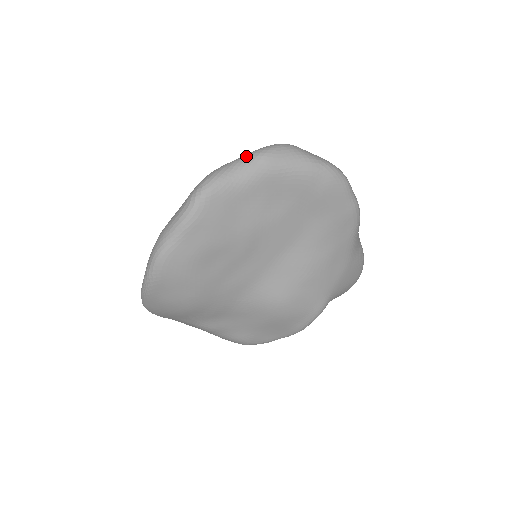
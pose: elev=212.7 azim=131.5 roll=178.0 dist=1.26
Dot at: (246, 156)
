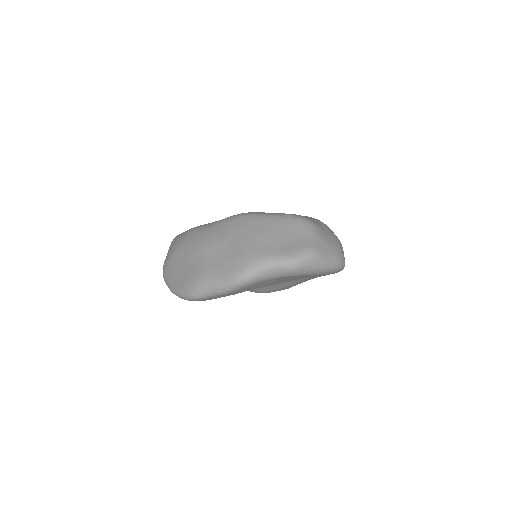
Dot at: (281, 262)
